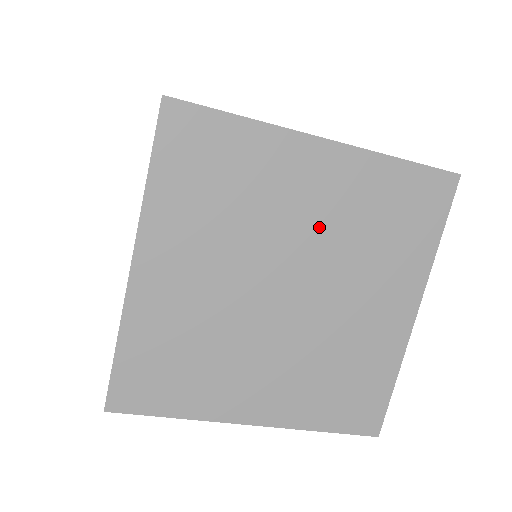
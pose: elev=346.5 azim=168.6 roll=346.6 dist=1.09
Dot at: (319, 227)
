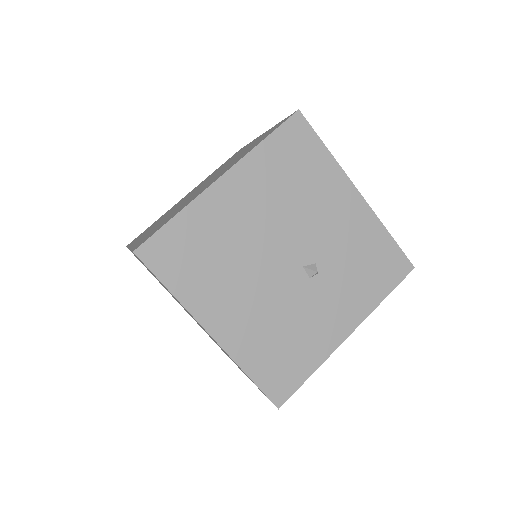
Dot at: occluded
